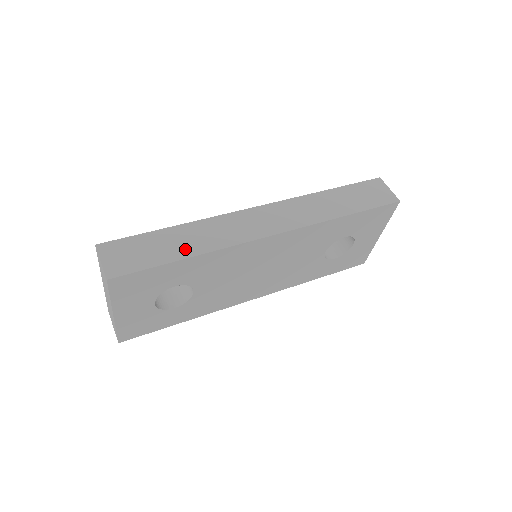
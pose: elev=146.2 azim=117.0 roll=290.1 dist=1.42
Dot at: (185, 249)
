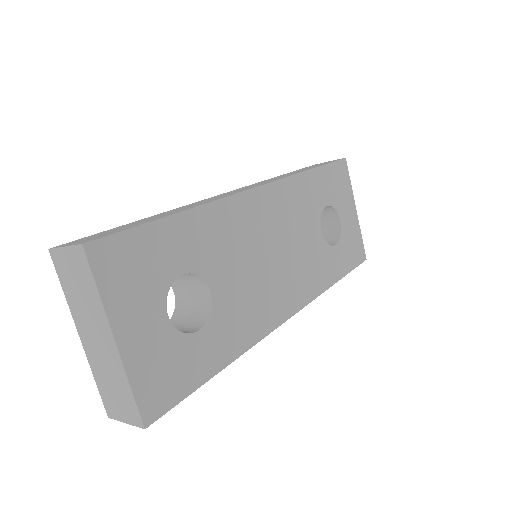
Dot at: (169, 214)
